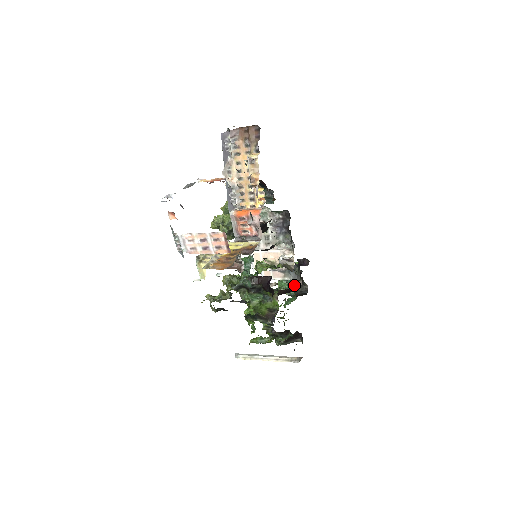
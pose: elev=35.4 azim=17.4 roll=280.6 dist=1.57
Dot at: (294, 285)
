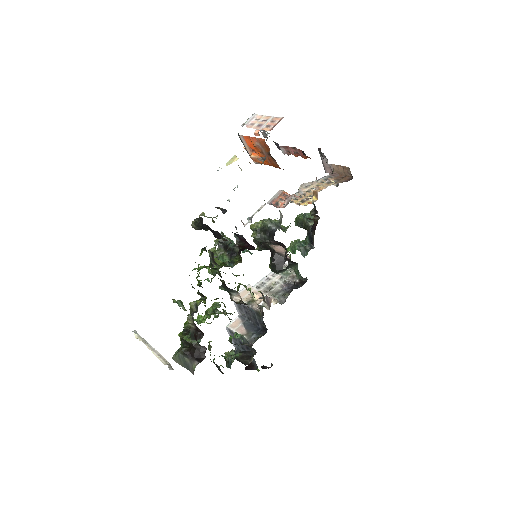
Dot at: occluded
